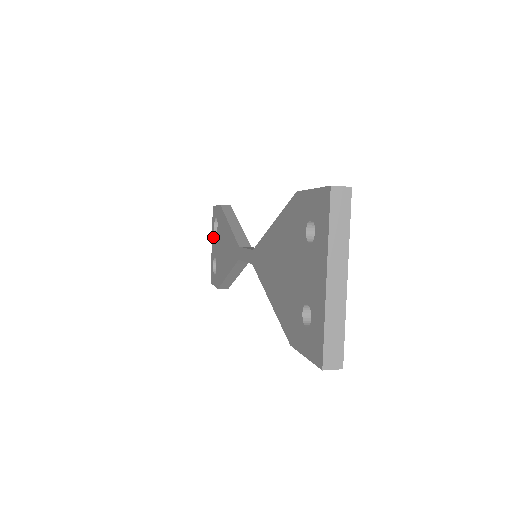
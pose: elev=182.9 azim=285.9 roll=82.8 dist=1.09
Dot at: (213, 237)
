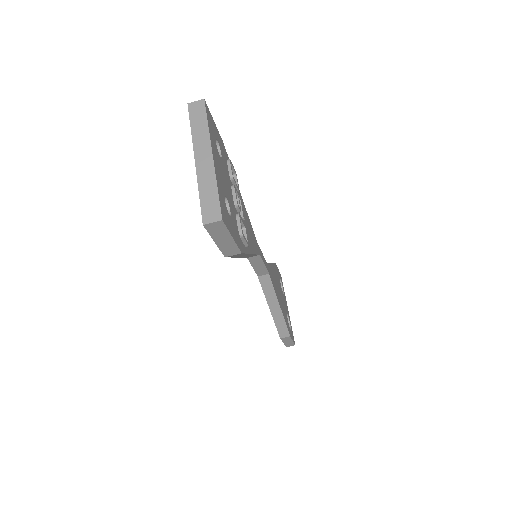
Dot at: occluded
